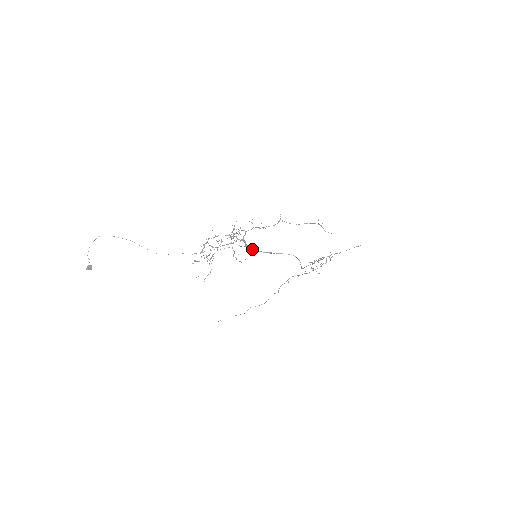
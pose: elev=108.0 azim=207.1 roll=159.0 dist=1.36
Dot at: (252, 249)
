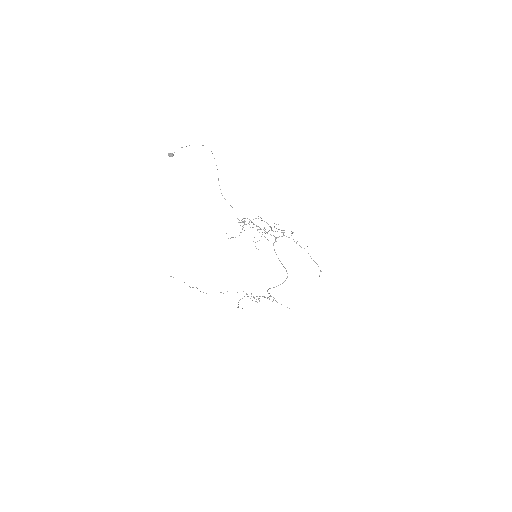
Dot at: occluded
